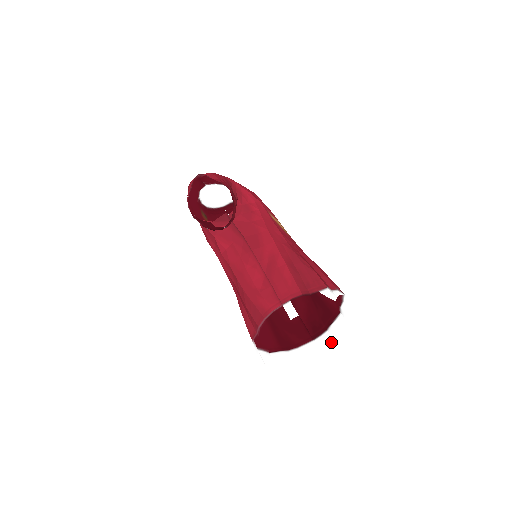
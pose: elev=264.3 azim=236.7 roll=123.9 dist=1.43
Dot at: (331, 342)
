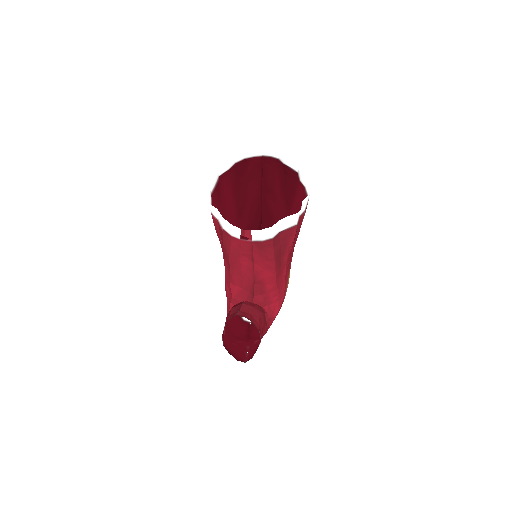
Dot at: (269, 230)
